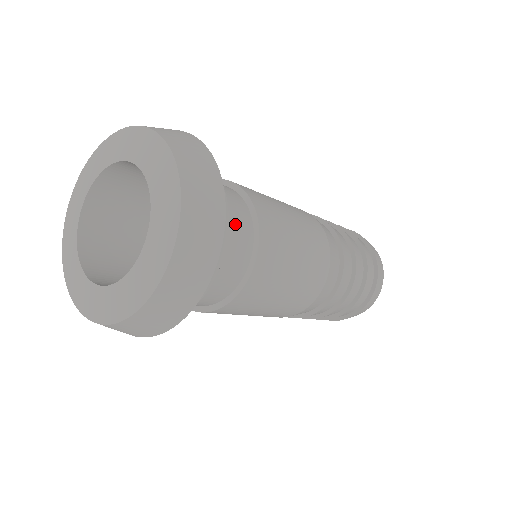
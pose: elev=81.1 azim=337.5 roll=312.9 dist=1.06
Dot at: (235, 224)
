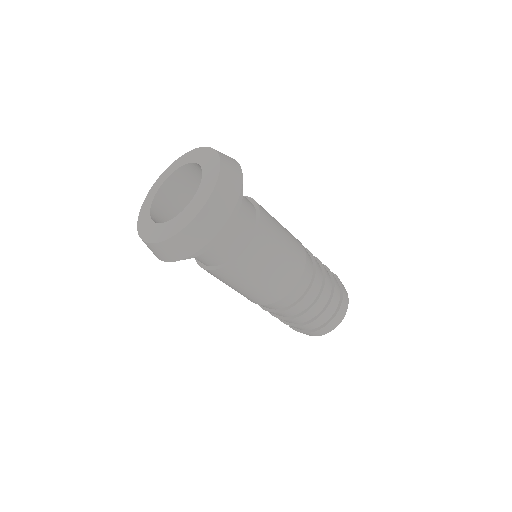
Dot at: (233, 237)
